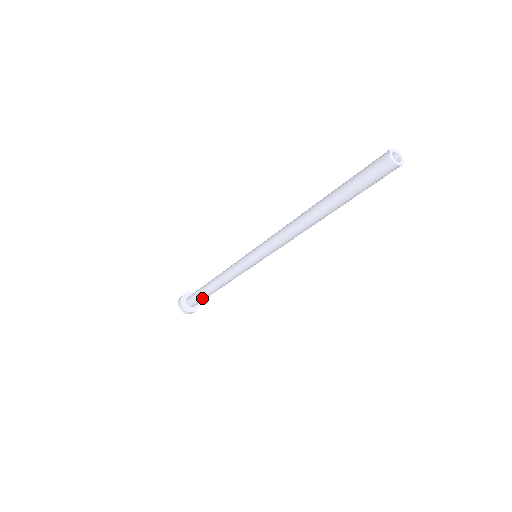
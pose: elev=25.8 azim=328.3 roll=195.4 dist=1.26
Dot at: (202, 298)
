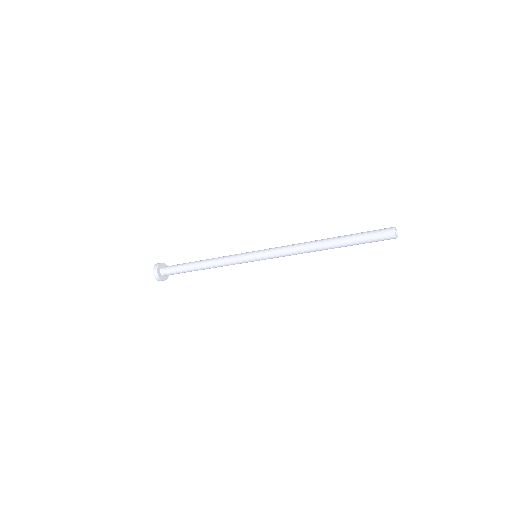
Dot at: (181, 271)
